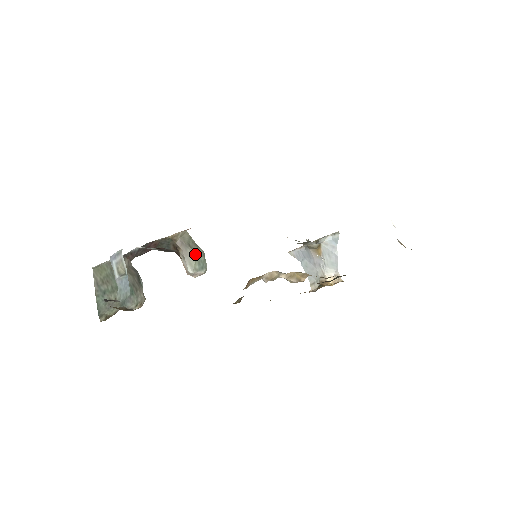
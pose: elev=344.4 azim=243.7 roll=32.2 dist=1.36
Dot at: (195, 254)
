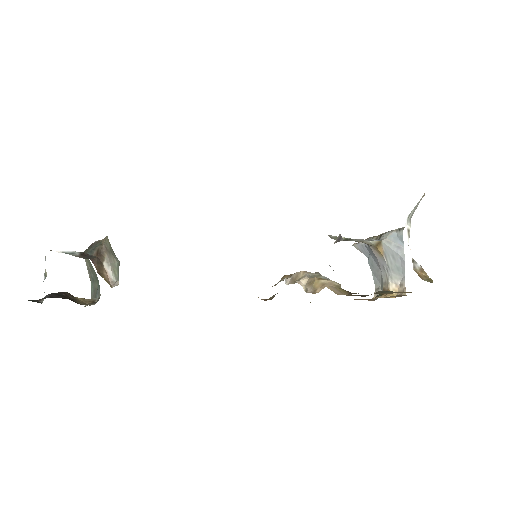
Dot at: (117, 262)
